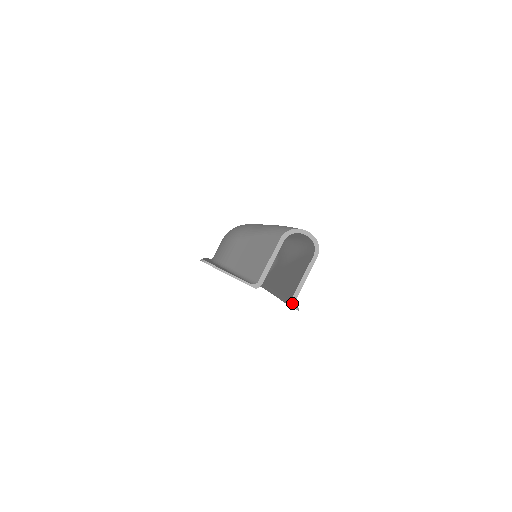
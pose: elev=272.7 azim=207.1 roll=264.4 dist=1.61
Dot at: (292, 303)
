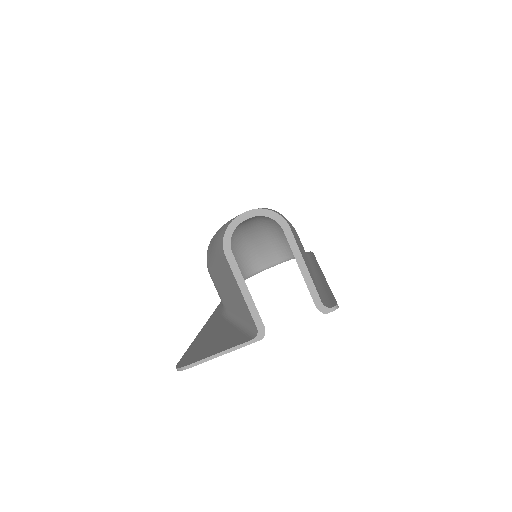
Dot at: (321, 309)
